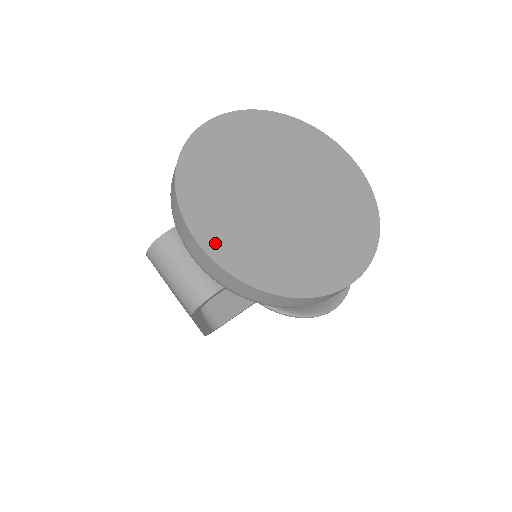
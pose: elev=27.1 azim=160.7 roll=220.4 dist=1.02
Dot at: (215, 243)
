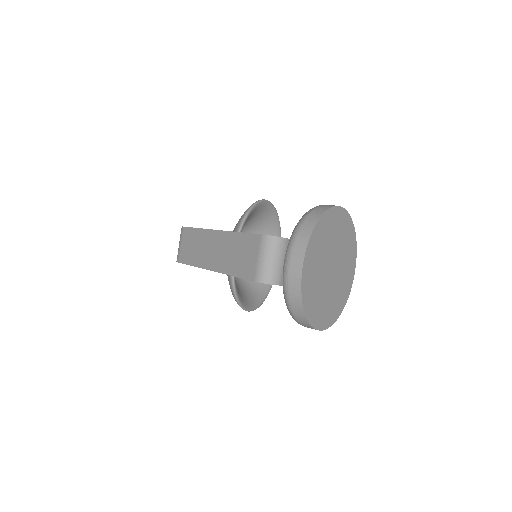
Dot at: (306, 270)
